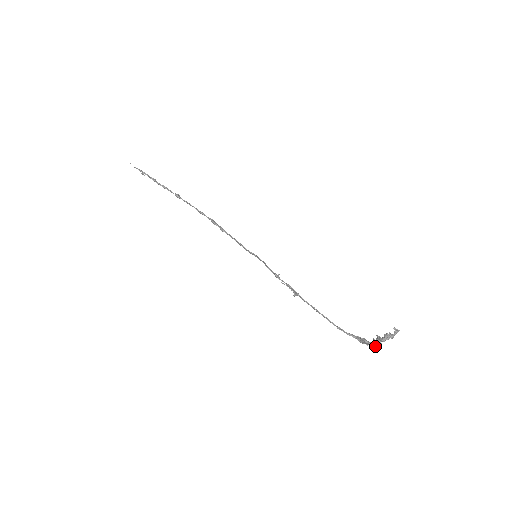
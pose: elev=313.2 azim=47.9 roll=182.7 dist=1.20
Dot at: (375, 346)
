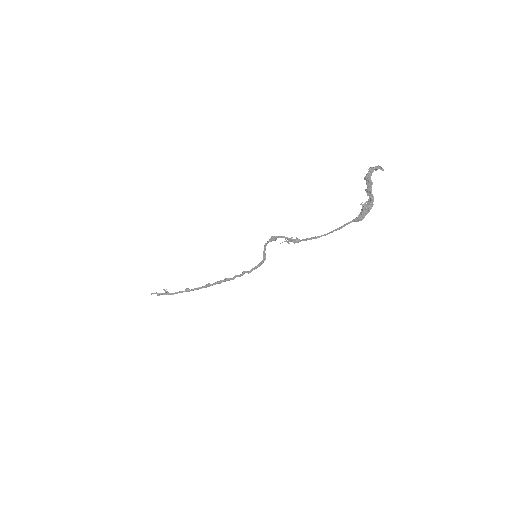
Dot at: (369, 191)
